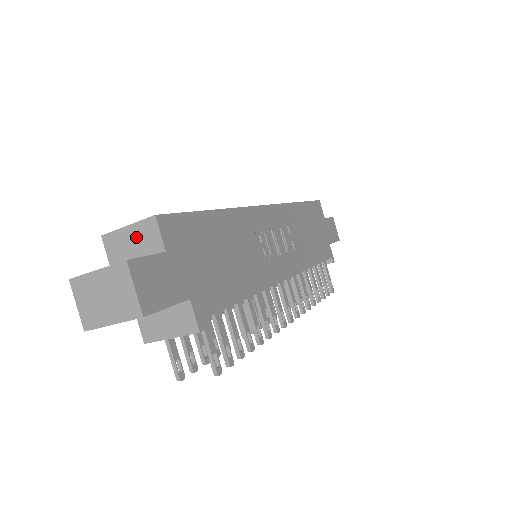
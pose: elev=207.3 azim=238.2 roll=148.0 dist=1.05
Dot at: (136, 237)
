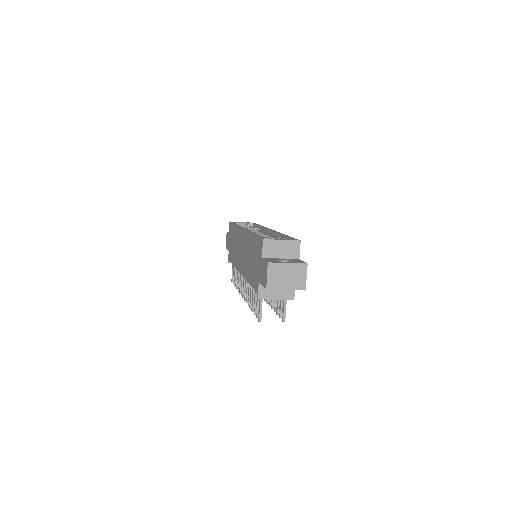
Dot at: (285, 247)
